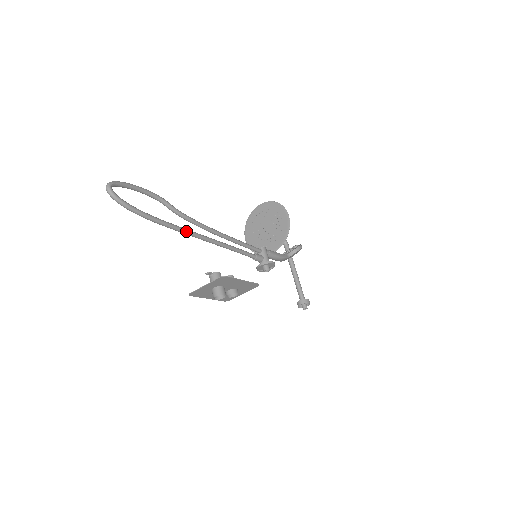
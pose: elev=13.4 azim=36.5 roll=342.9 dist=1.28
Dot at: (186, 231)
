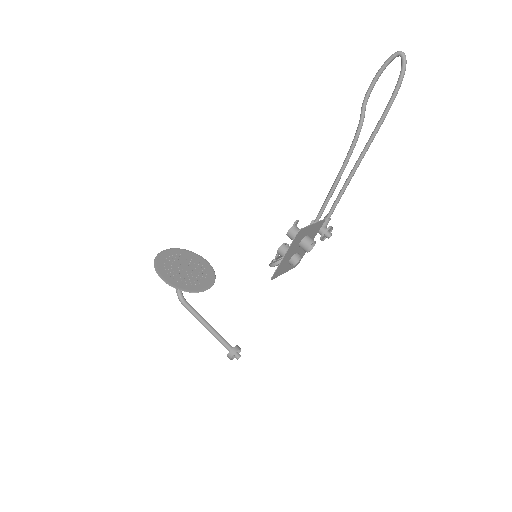
Dot at: (374, 137)
